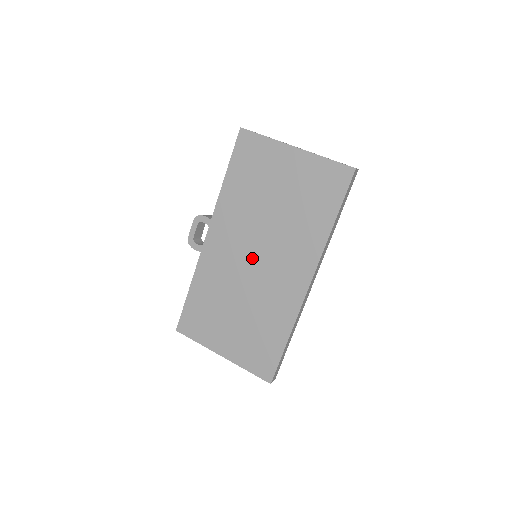
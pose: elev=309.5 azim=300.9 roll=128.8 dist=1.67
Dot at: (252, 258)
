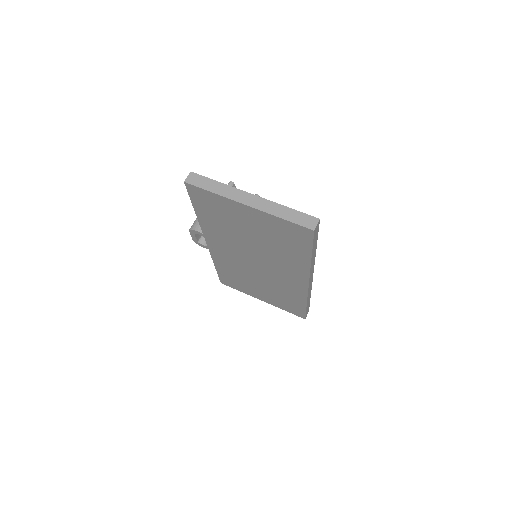
Dot at: (252, 263)
